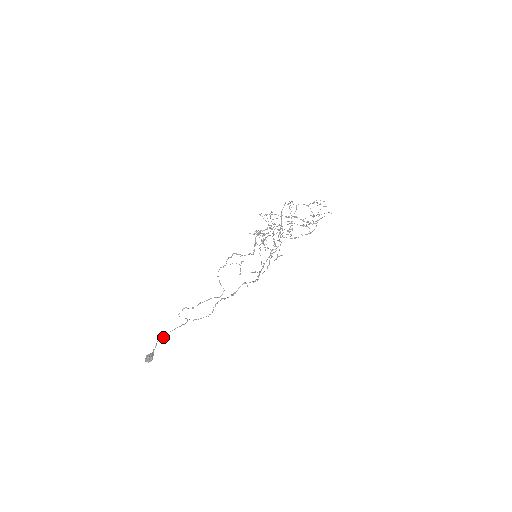
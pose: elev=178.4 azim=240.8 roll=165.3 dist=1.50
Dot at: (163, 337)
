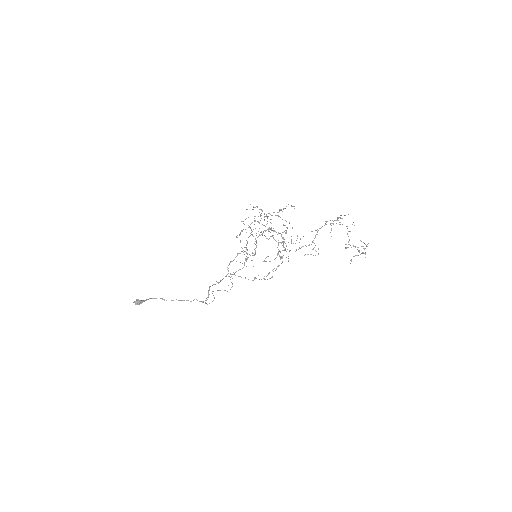
Dot at: (166, 300)
